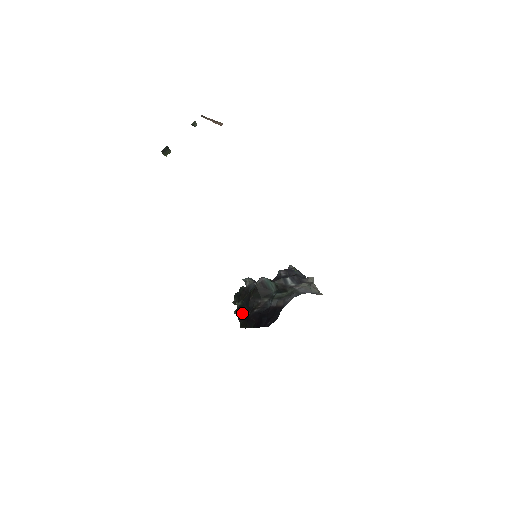
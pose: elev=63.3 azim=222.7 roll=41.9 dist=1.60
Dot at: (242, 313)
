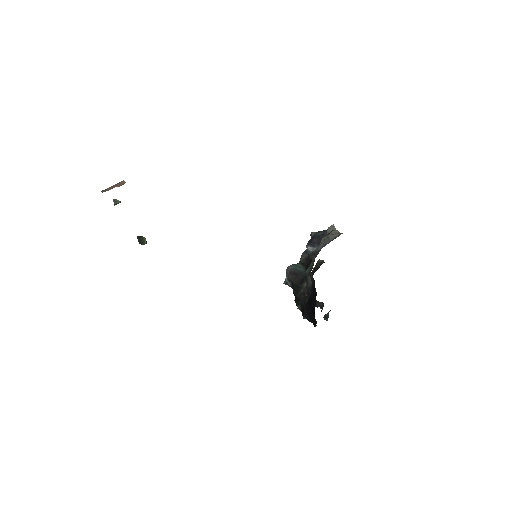
Dot at: (306, 314)
